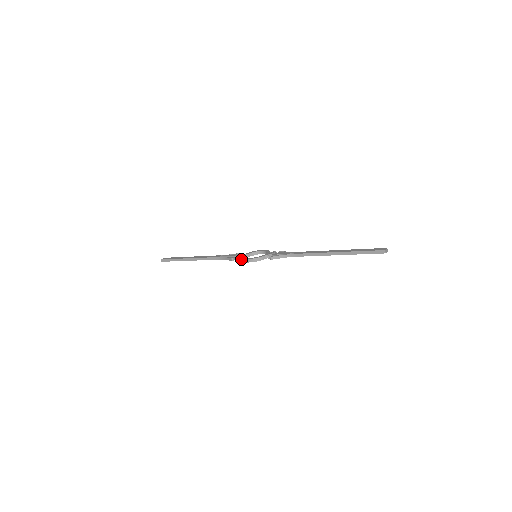
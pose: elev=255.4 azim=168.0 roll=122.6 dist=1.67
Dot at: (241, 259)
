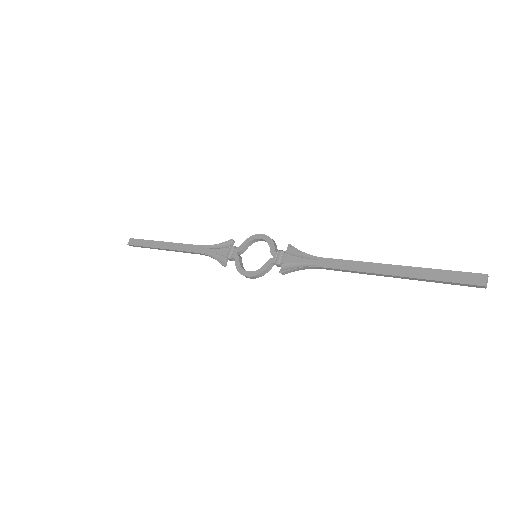
Dot at: (236, 268)
